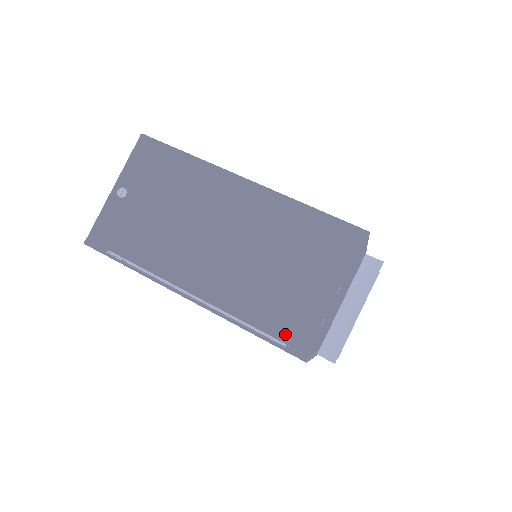
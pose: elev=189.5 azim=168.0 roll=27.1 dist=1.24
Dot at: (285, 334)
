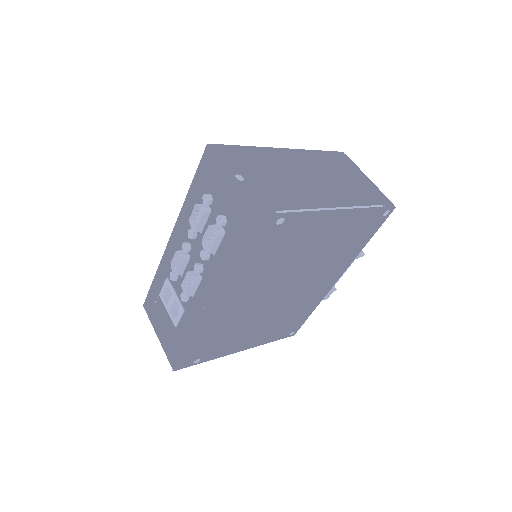
Dot at: (378, 201)
